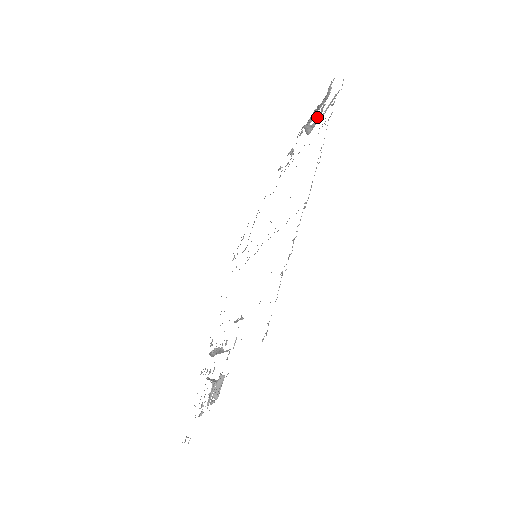
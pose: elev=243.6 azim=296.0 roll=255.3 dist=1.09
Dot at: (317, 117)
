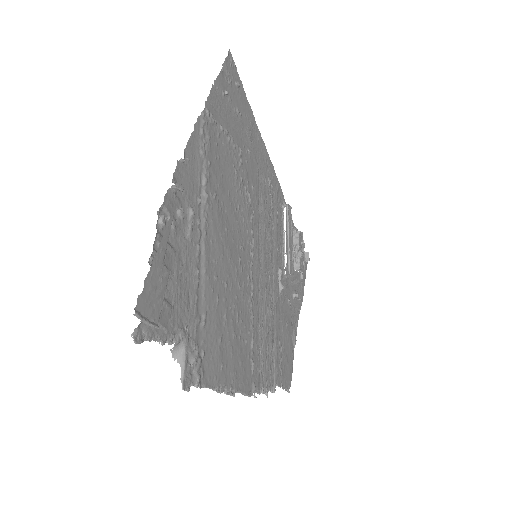
Dot at: (161, 252)
